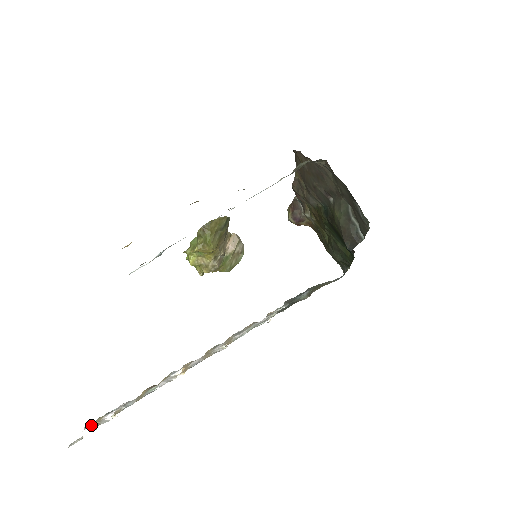
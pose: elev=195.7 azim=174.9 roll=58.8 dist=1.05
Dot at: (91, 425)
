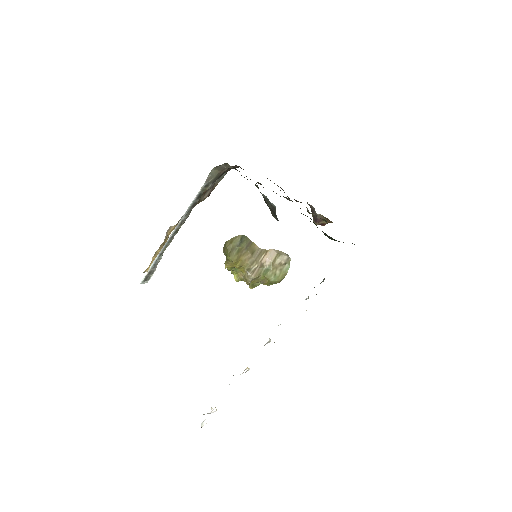
Dot at: (205, 419)
